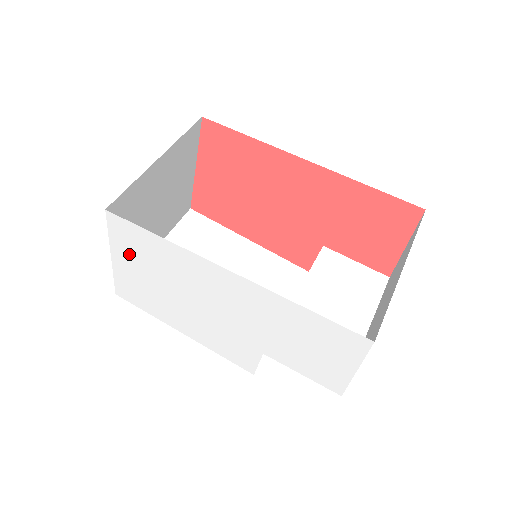
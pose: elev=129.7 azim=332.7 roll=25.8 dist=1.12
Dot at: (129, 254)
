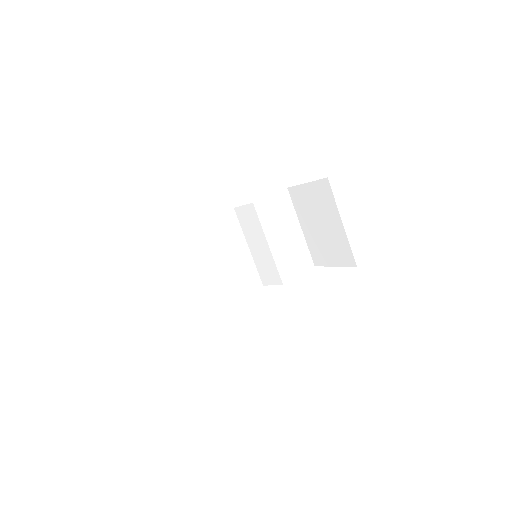
Dot at: occluded
